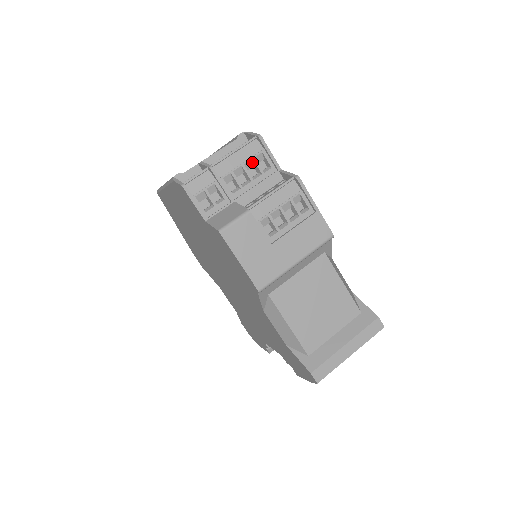
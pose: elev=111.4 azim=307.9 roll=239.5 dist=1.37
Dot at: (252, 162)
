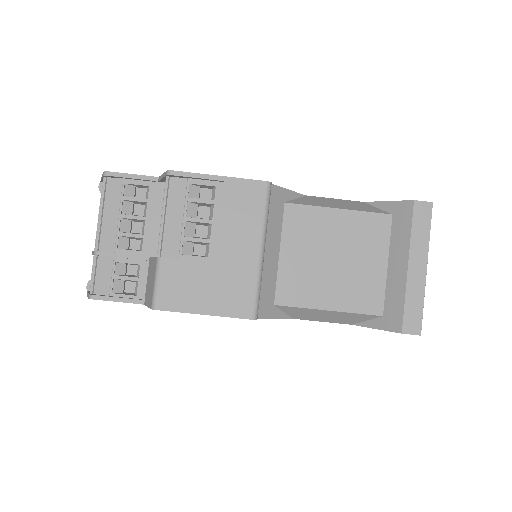
Dot at: (127, 203)
